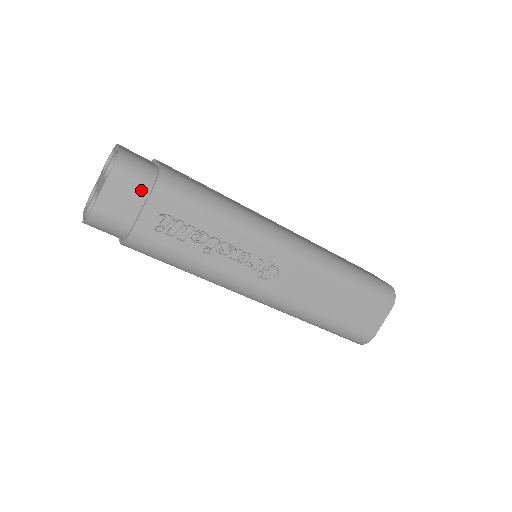
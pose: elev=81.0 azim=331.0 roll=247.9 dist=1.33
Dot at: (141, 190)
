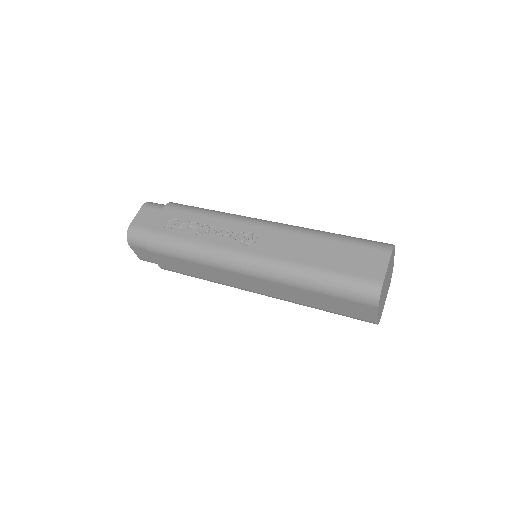
Dot at: (158, 211)
